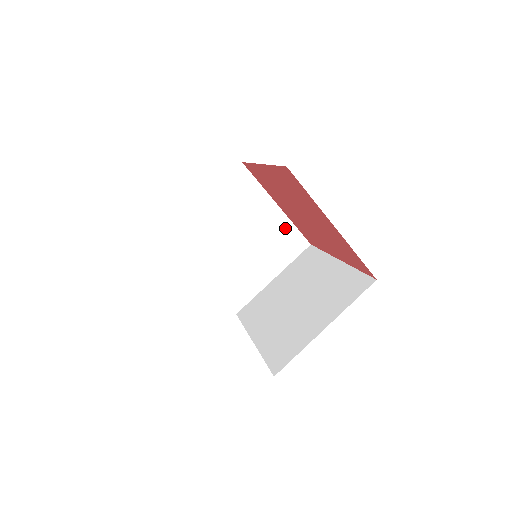
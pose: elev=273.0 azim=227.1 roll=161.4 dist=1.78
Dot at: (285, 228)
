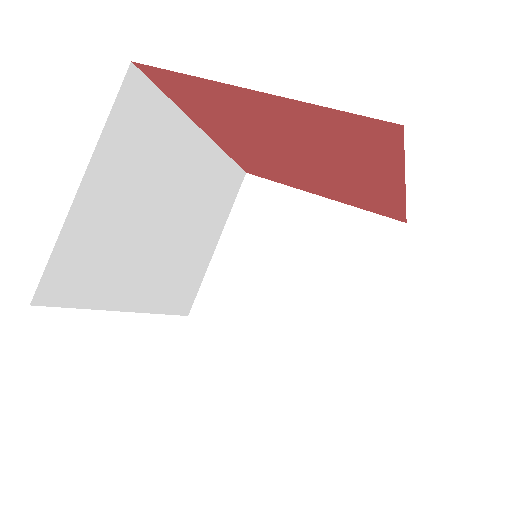
Dot at: (349, 221)
